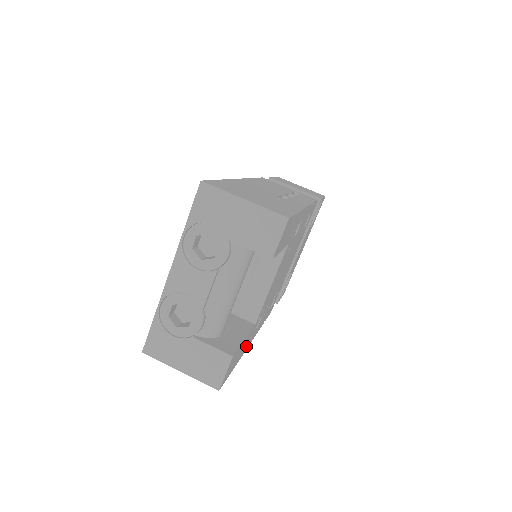
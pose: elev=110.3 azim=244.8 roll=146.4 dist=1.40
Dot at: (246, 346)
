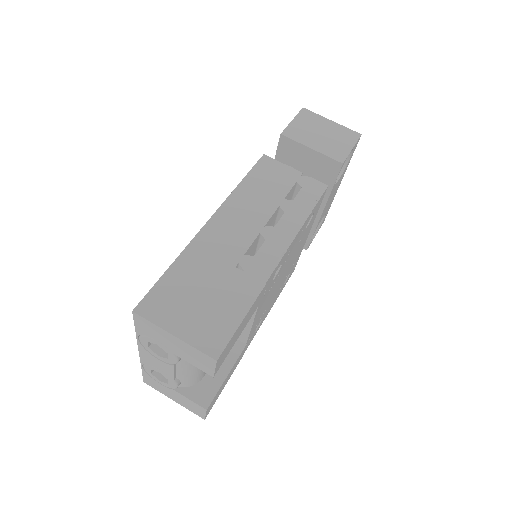
Dot at: (242, 355)
